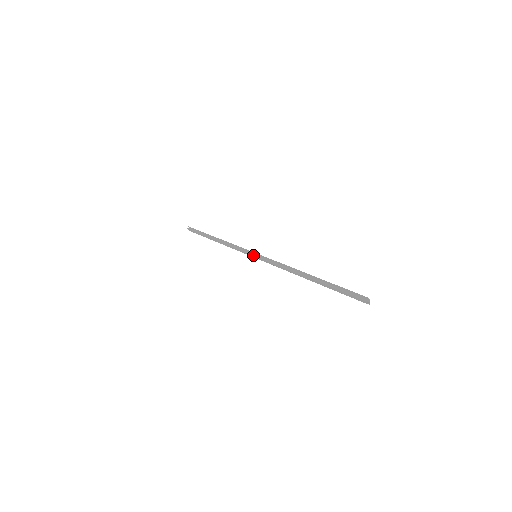
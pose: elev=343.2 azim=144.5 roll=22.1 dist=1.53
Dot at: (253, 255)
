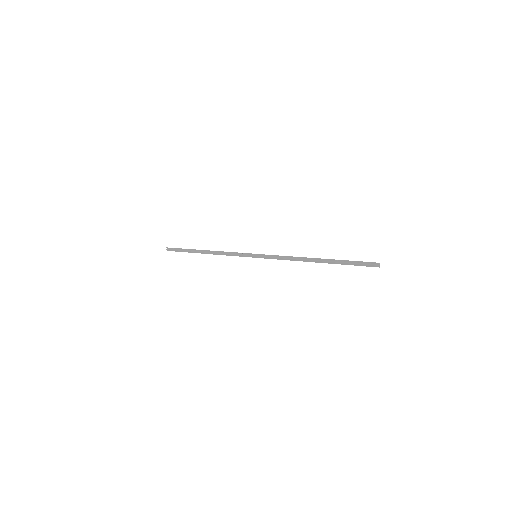
Dot at: (253, 256)
